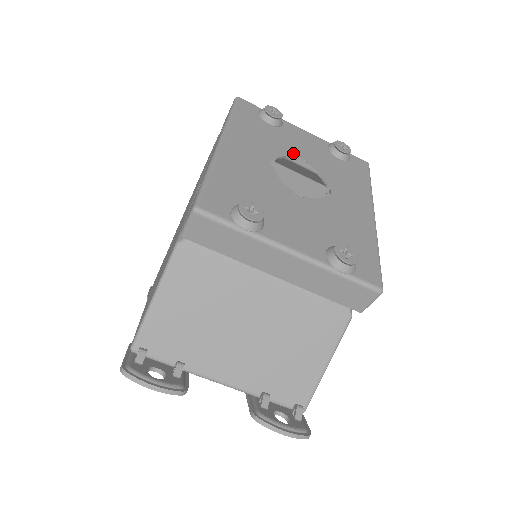
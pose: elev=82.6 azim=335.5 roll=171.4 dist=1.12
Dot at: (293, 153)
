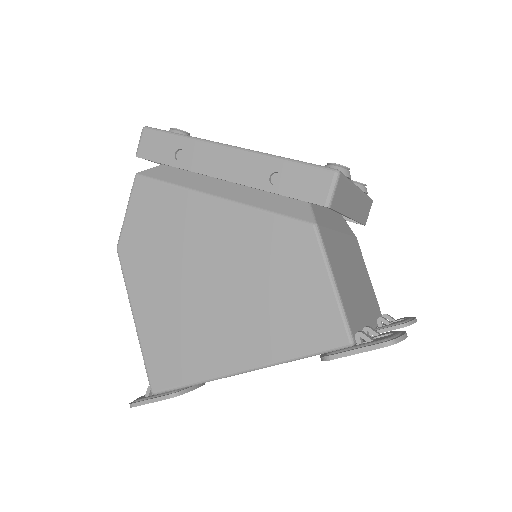
Dot at: occluded
